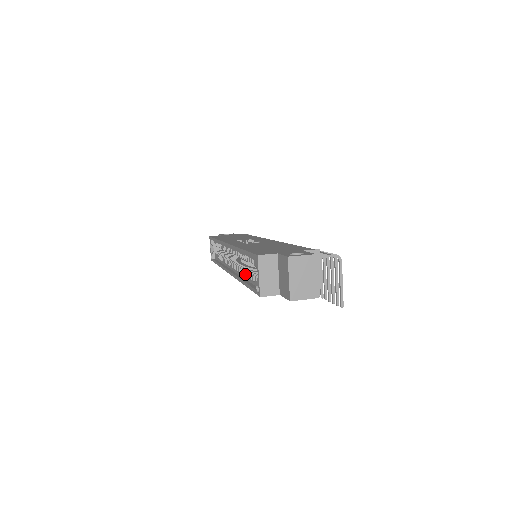
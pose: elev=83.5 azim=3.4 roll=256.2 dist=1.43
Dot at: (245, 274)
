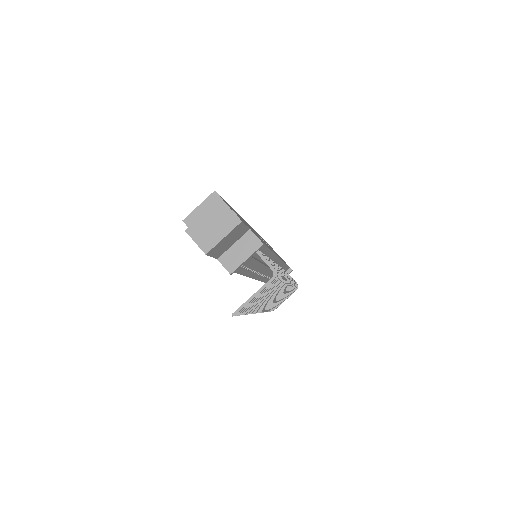
Dot at: occluded
